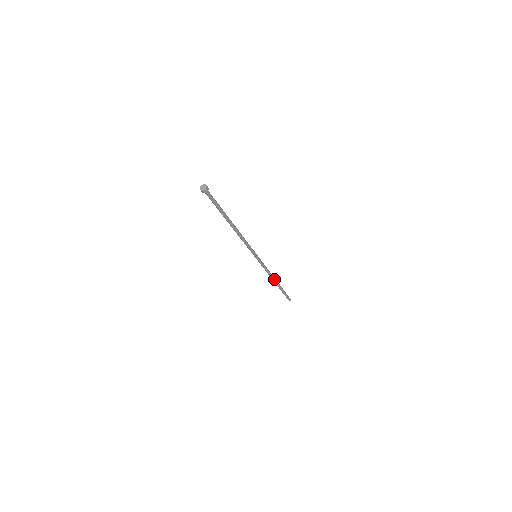
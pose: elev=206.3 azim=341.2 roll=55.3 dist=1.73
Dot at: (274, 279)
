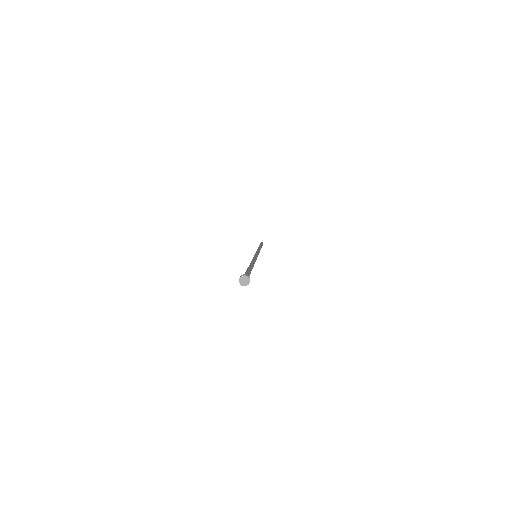
Dot at: occluded
